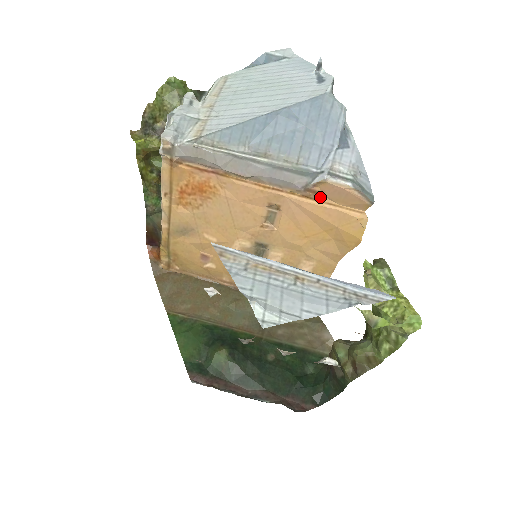
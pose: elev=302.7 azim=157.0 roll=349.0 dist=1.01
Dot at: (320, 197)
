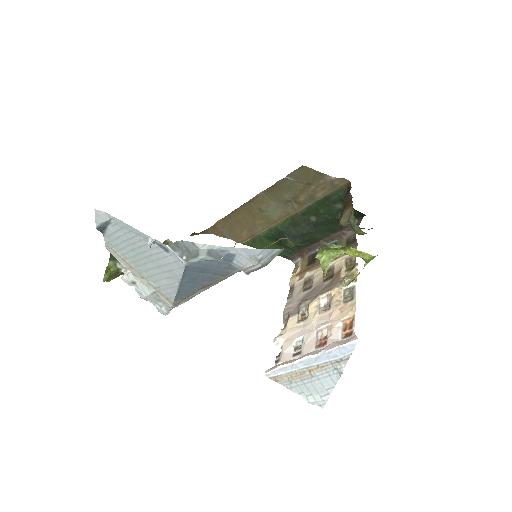
Dot at: occluded
